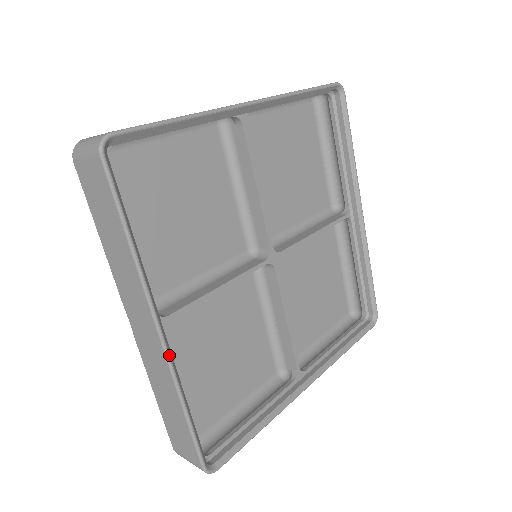
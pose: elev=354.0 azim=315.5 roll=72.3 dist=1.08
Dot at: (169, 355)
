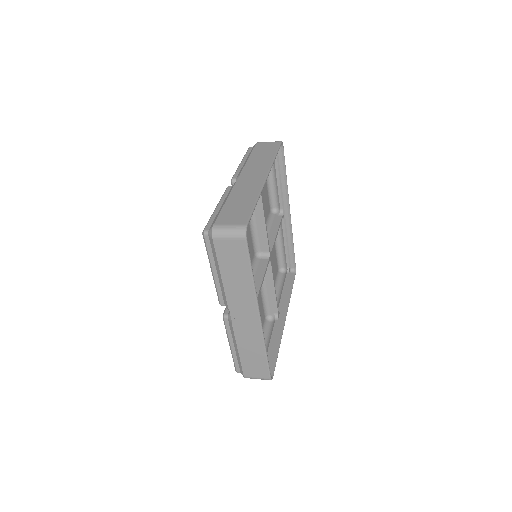
Dot at: (262, 327)
